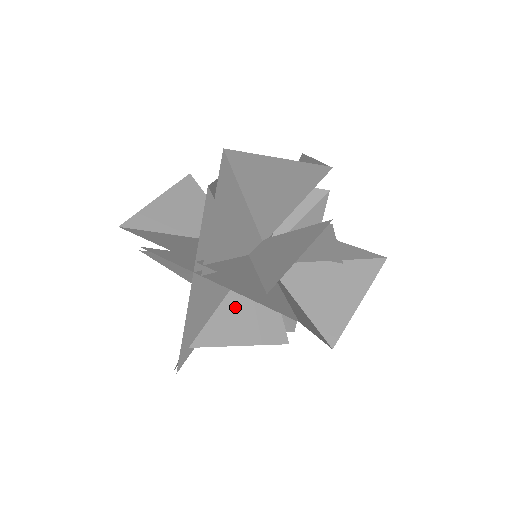
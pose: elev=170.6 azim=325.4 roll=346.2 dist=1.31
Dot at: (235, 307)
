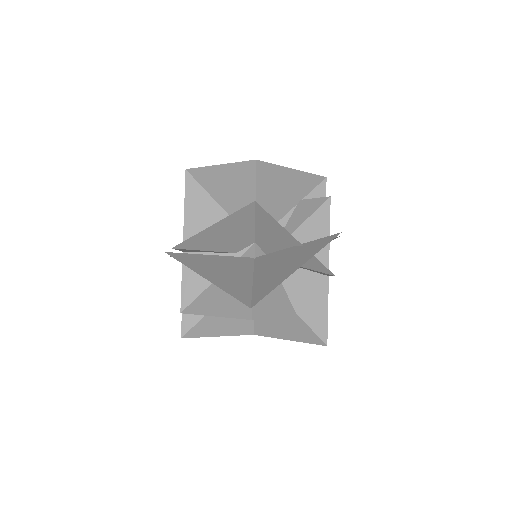
Dot at: occluded
